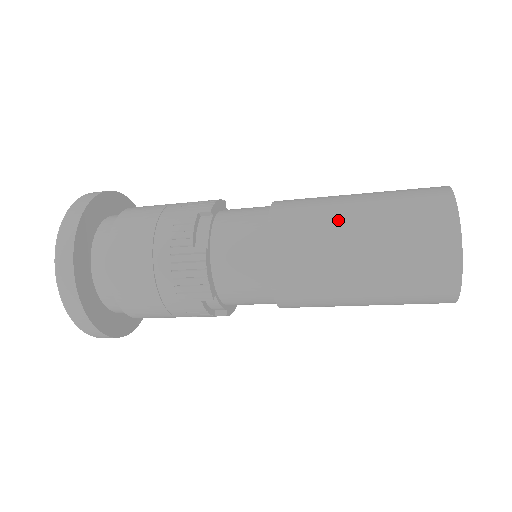
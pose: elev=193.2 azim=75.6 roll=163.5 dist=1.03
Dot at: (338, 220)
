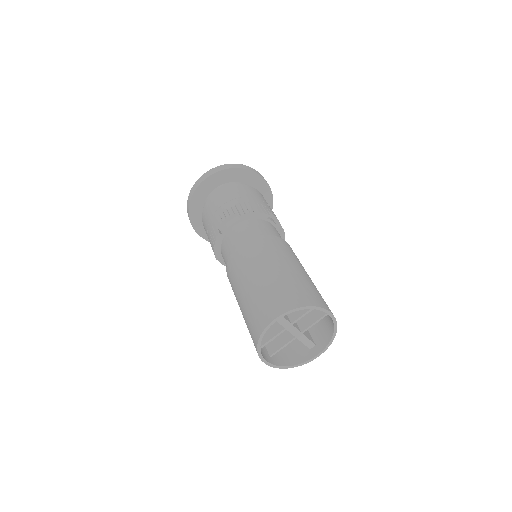
Dot at: occluded
